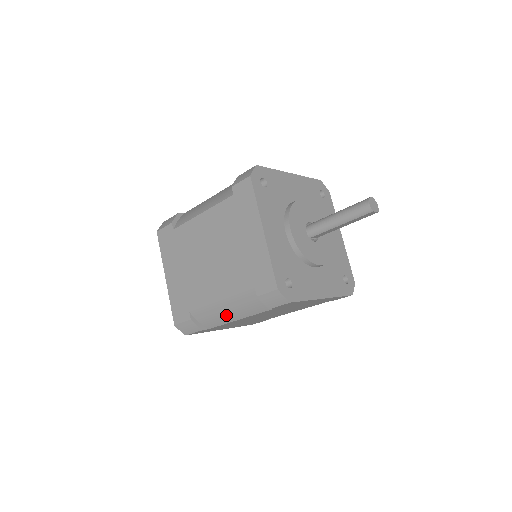
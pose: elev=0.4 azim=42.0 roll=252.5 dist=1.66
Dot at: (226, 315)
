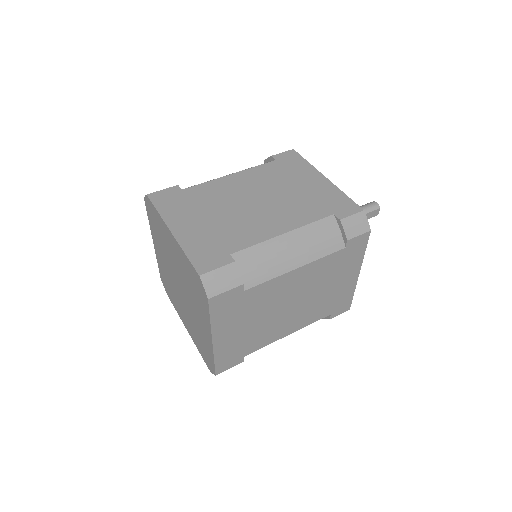
Dot at: (284, 258)
